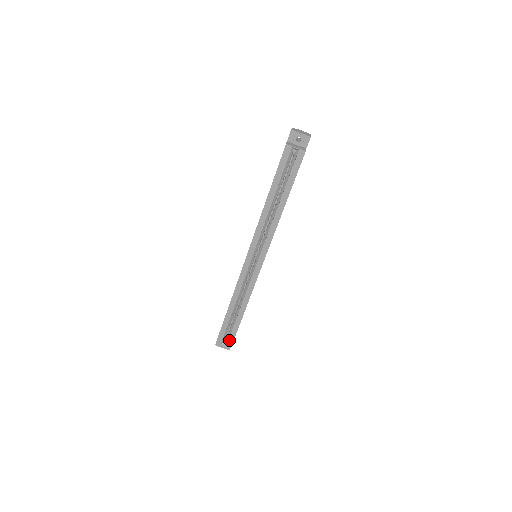
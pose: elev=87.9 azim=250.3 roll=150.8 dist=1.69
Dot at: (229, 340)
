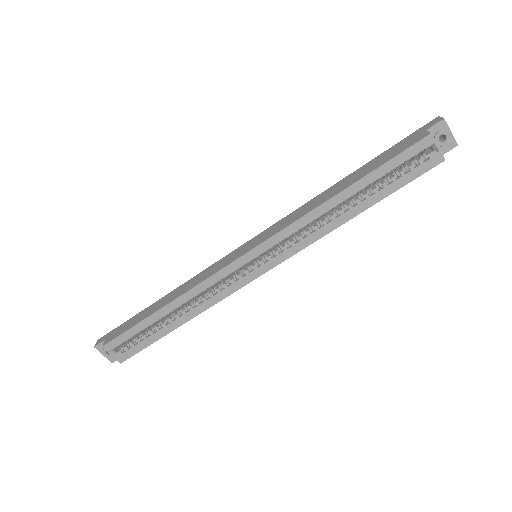
Dot at: (127, 351)
